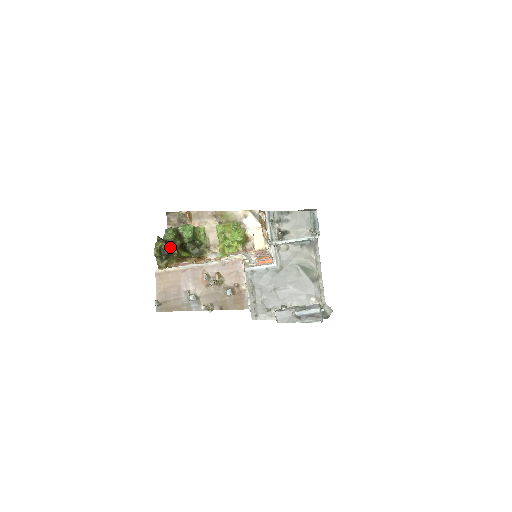
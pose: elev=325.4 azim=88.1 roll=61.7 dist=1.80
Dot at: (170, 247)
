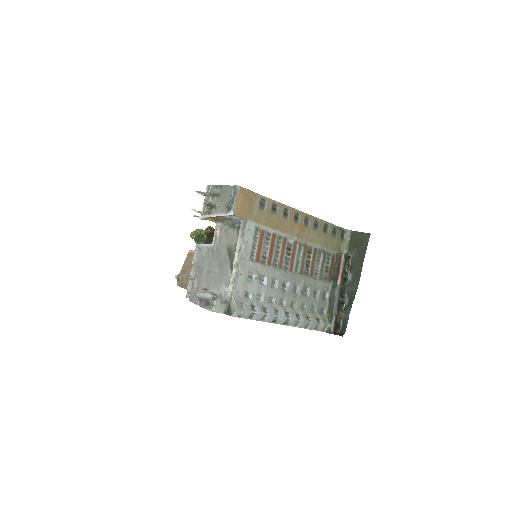
Dot at: occluded
